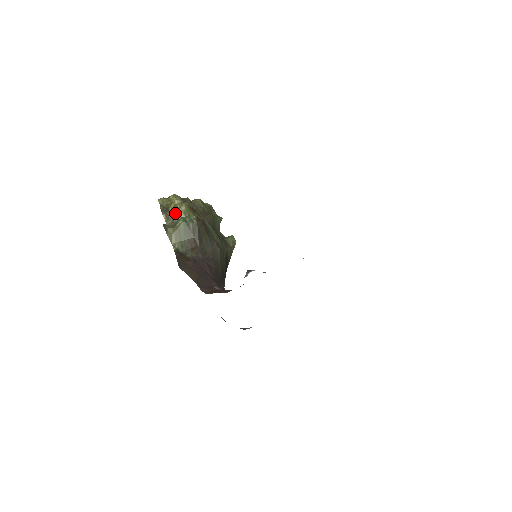
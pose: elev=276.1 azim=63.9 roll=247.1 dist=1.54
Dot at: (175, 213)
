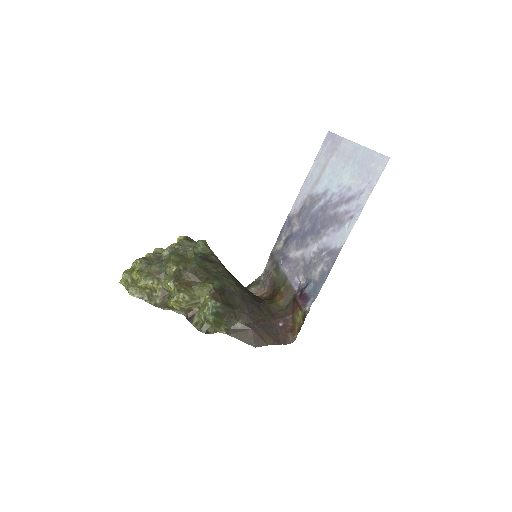
Dot at: (185, 307)
